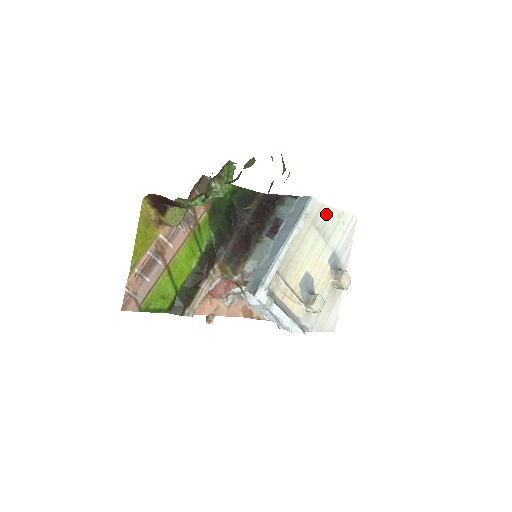
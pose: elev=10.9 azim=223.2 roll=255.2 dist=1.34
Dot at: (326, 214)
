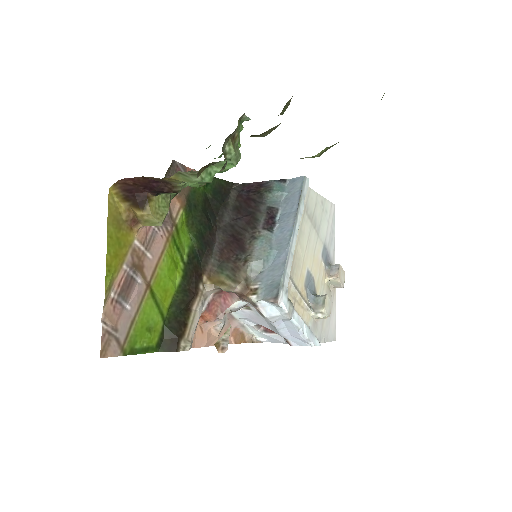
Dot at: (313, 200)
